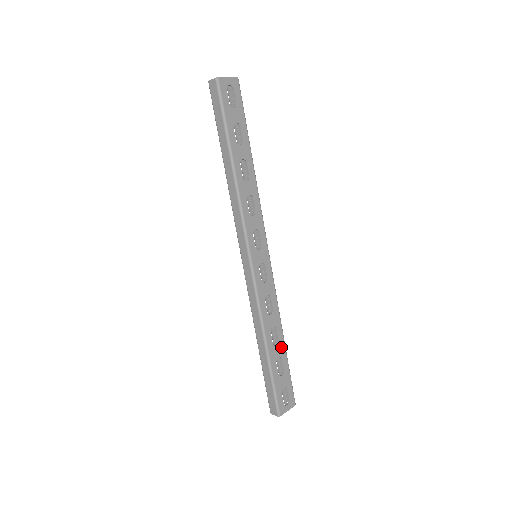
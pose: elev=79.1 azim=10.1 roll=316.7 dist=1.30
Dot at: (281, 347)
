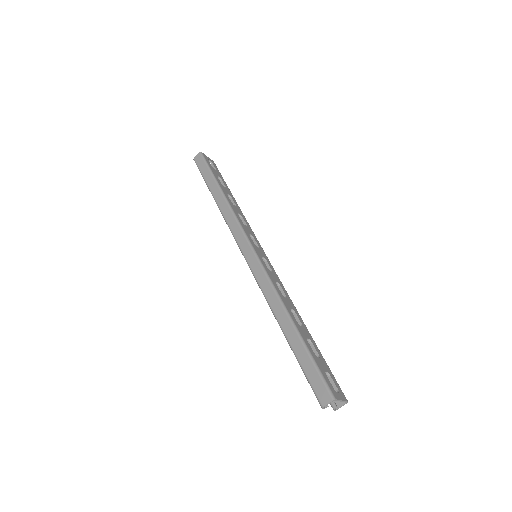
Dot at: (307, 332)
